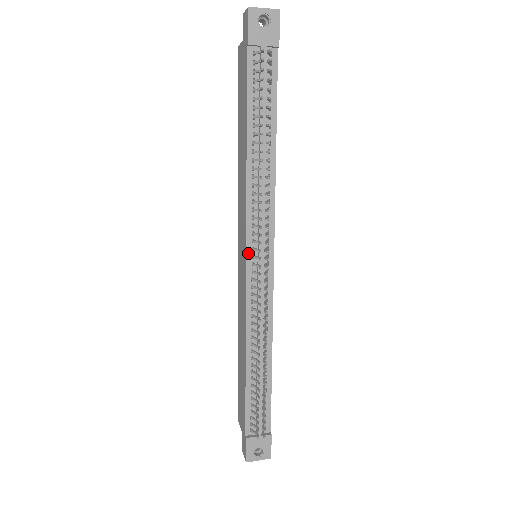
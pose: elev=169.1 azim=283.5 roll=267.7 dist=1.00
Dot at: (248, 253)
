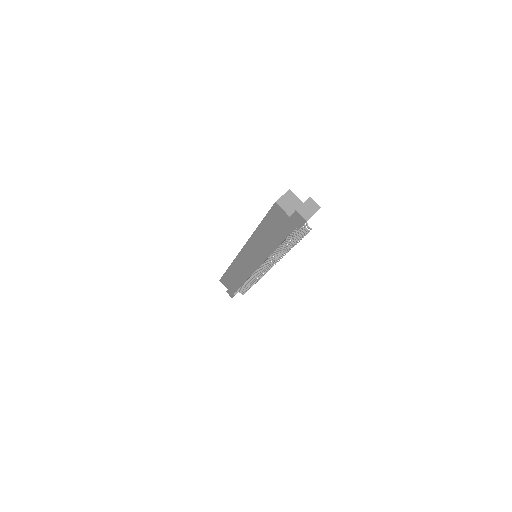
Dot at: occluded
